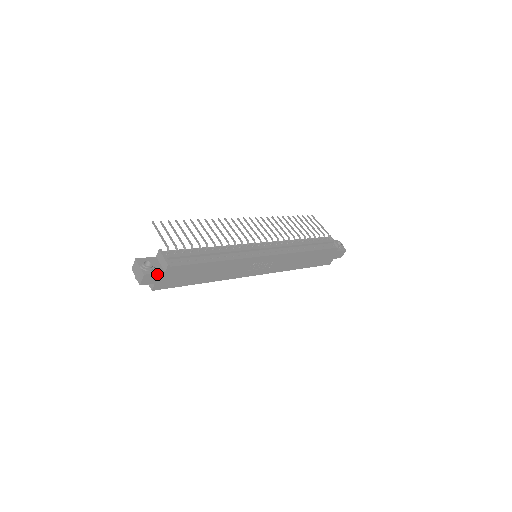
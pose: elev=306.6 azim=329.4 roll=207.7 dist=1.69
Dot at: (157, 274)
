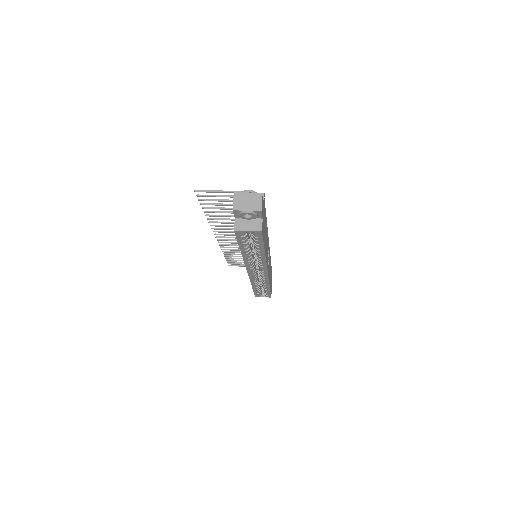
Dot at: (263, 202)
